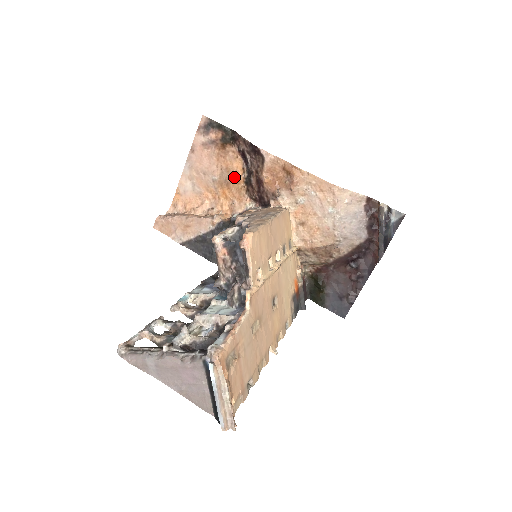
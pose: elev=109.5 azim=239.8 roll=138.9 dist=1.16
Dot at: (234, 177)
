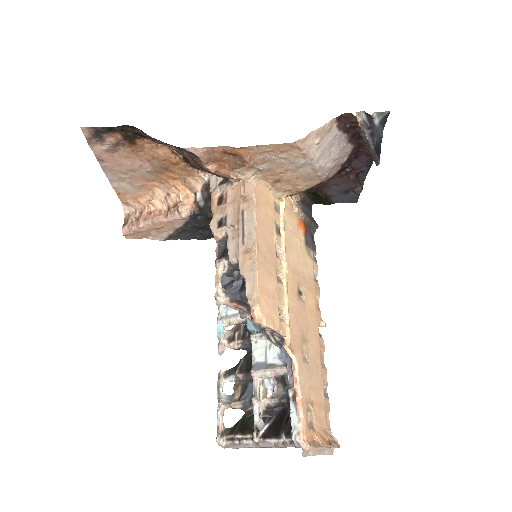
Dot at: (168, 162)
